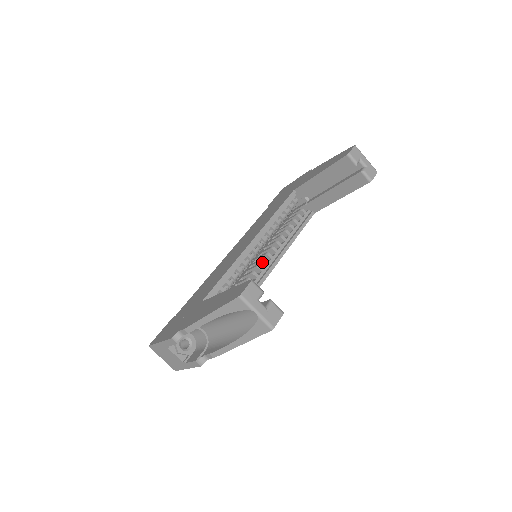
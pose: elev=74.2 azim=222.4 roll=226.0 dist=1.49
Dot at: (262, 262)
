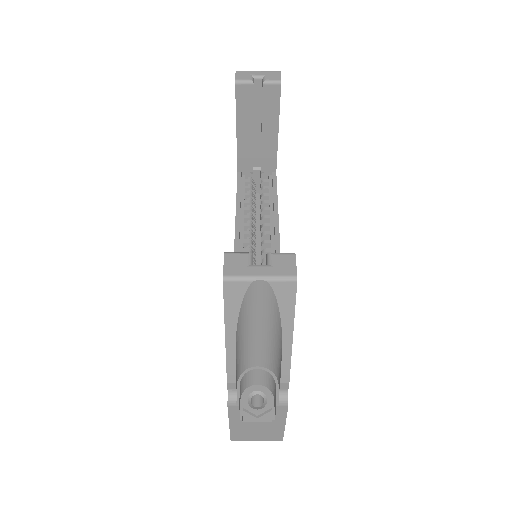
Dot at: (264, 254)
